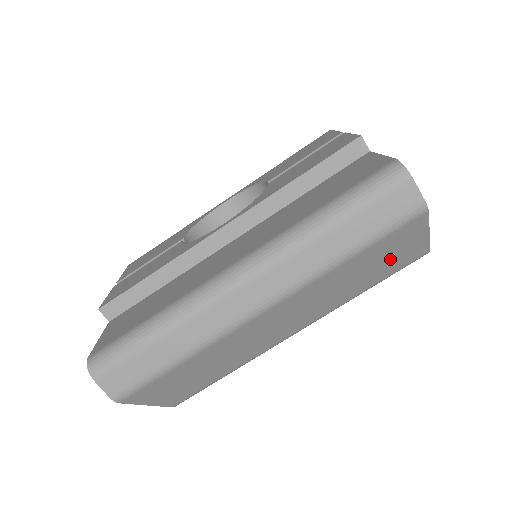
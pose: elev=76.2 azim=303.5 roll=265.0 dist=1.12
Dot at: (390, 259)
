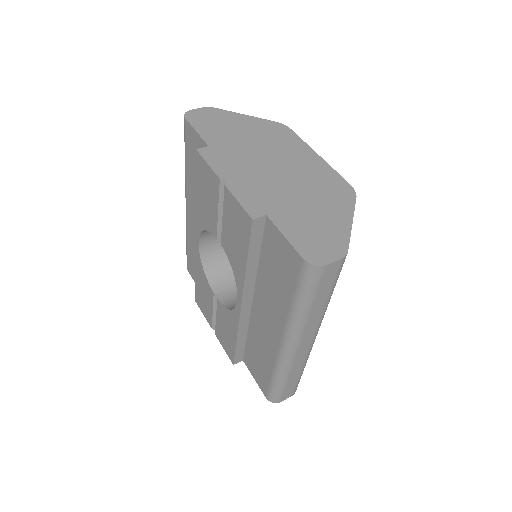
Dot at: occluded
